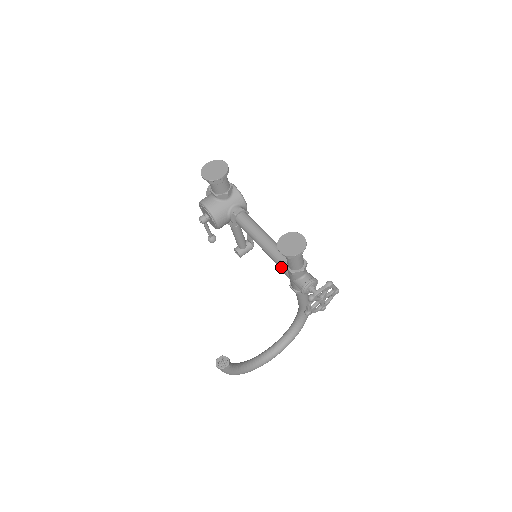
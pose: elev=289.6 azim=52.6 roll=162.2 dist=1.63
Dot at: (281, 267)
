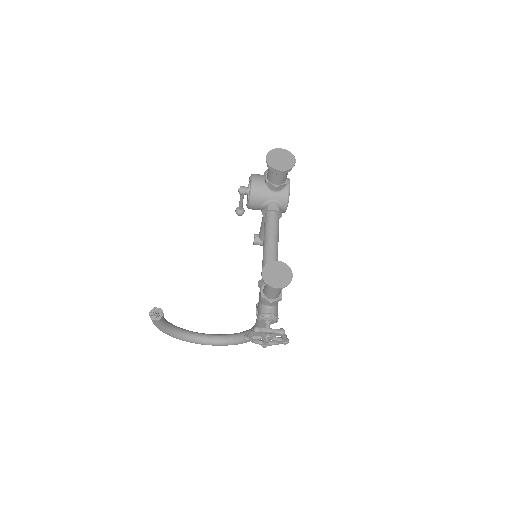
Dot at: (261, 283)
